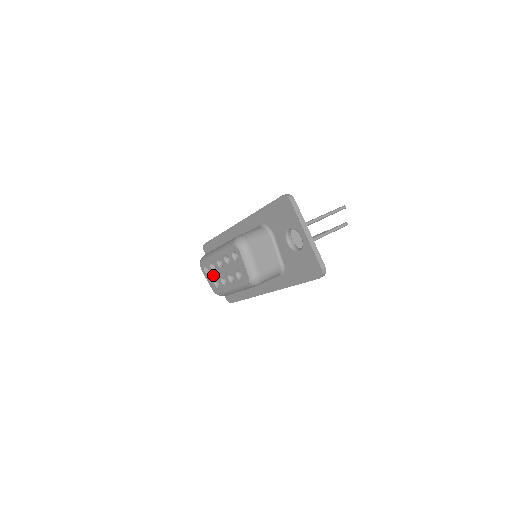
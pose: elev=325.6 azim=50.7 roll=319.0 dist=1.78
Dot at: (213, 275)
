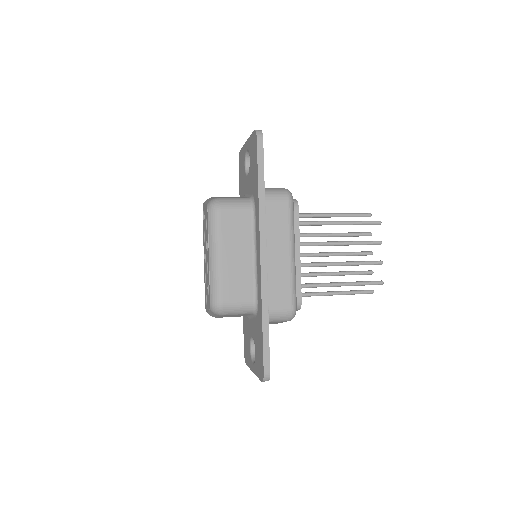
Dot at: occluded
